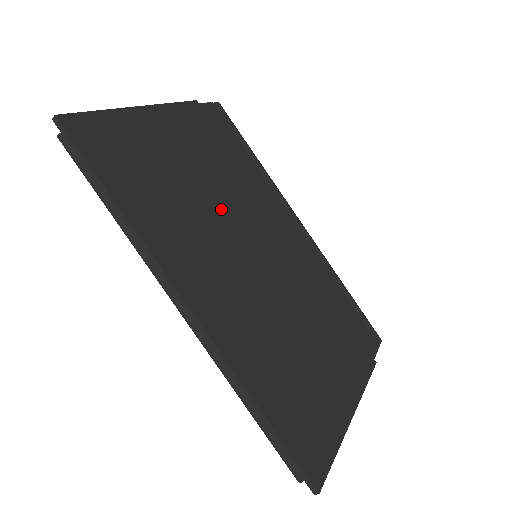
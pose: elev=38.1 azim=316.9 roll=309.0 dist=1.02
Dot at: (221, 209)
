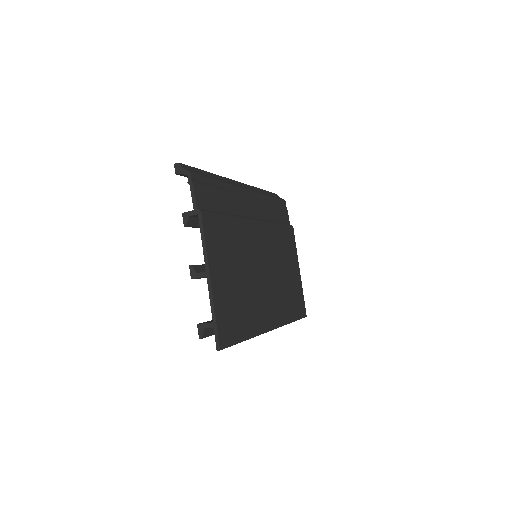
Dot at: (249, 267)
